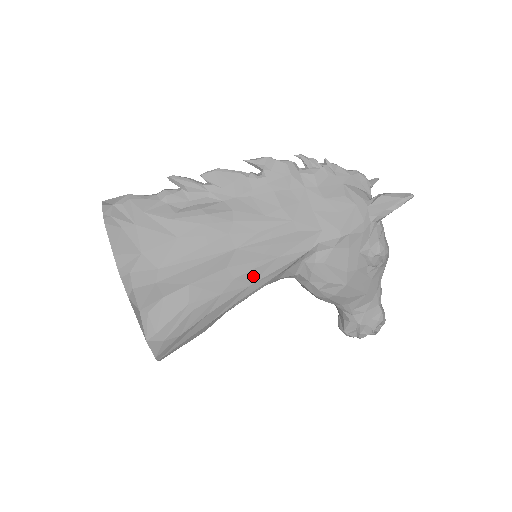
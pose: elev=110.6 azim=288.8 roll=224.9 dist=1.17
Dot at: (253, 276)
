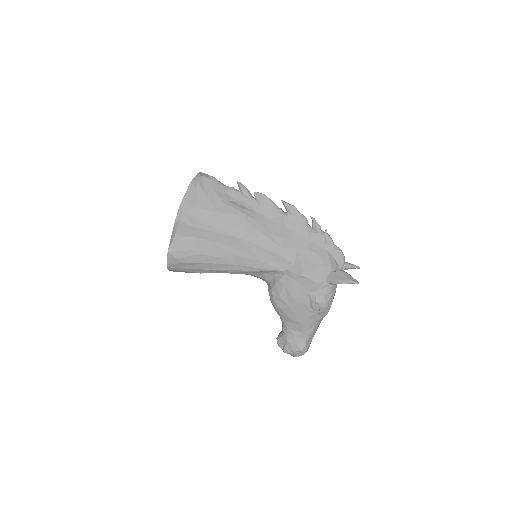
Dot at: (242, 261)
